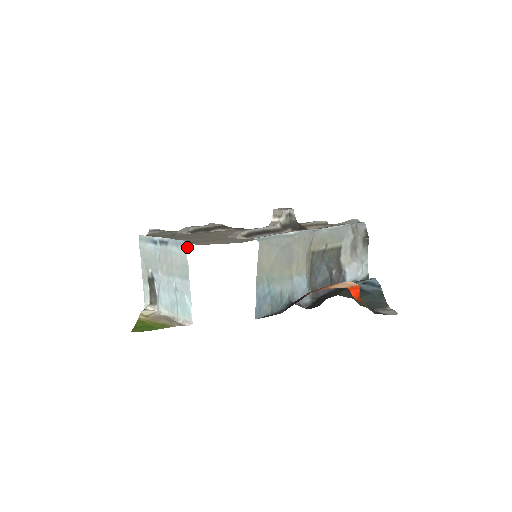
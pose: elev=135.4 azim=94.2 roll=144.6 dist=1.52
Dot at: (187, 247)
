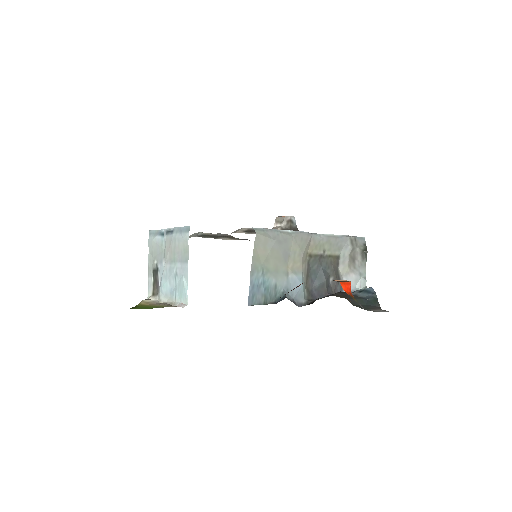
Dot at: occluded
